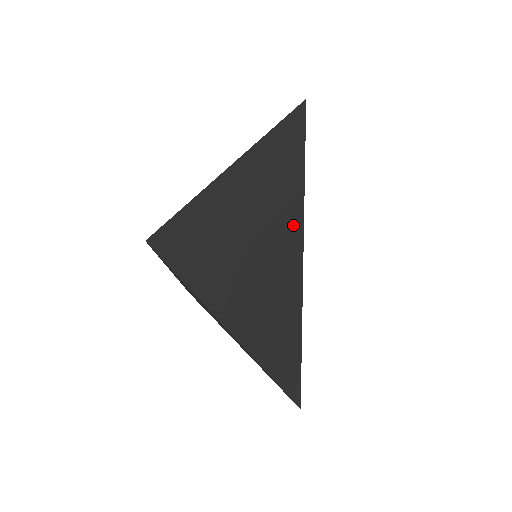
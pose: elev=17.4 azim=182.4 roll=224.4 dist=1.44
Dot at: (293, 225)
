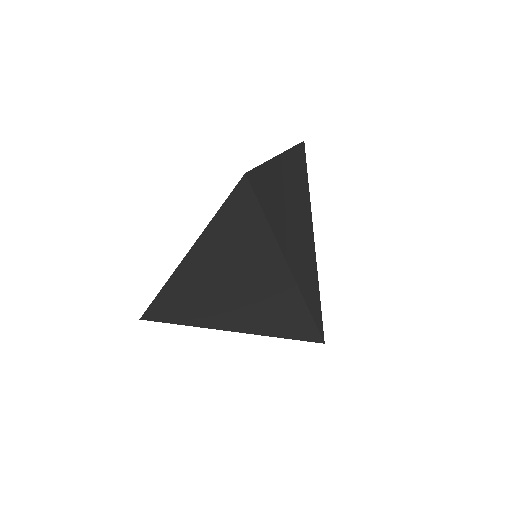
Dot at: (272, 261)
